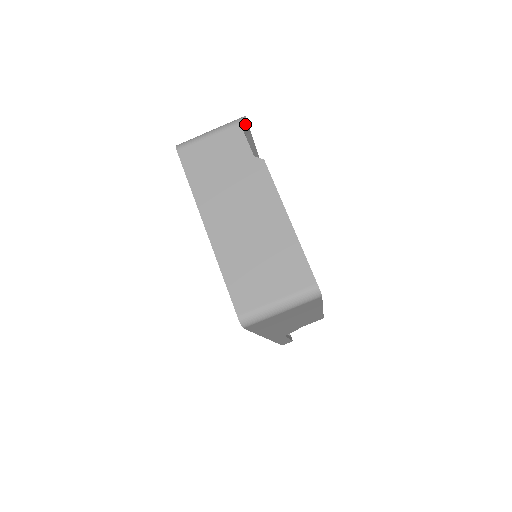
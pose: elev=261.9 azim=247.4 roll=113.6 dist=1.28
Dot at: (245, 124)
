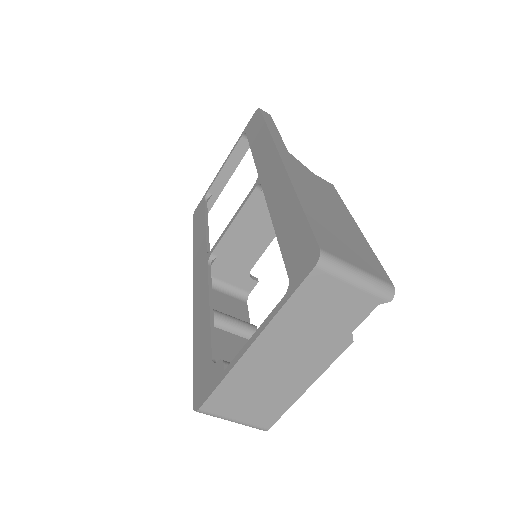
Dot at: (385, 299)
